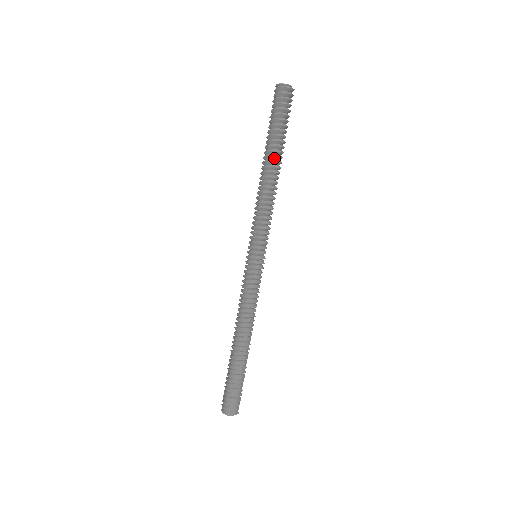
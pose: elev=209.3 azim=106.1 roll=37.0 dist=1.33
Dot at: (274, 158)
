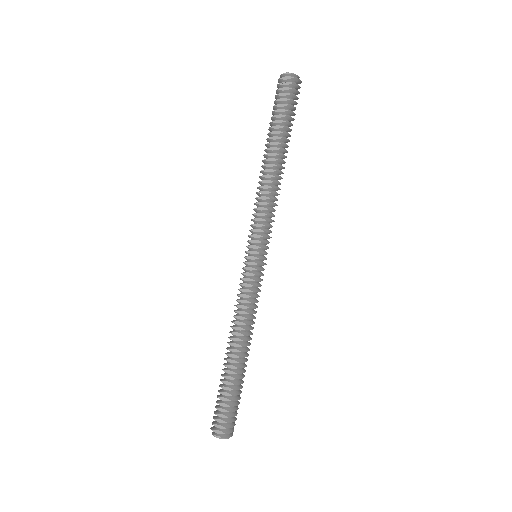
Dot at: (284, 152)
